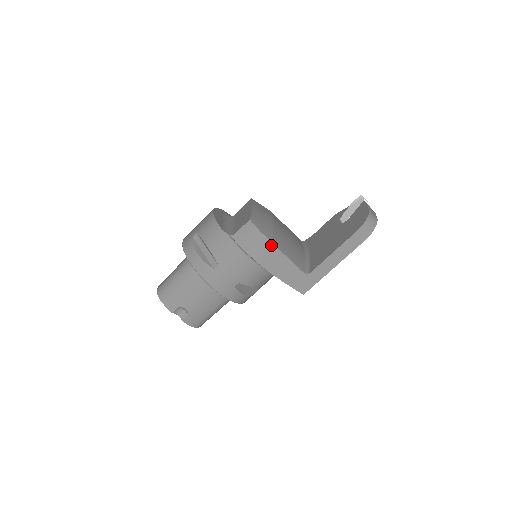
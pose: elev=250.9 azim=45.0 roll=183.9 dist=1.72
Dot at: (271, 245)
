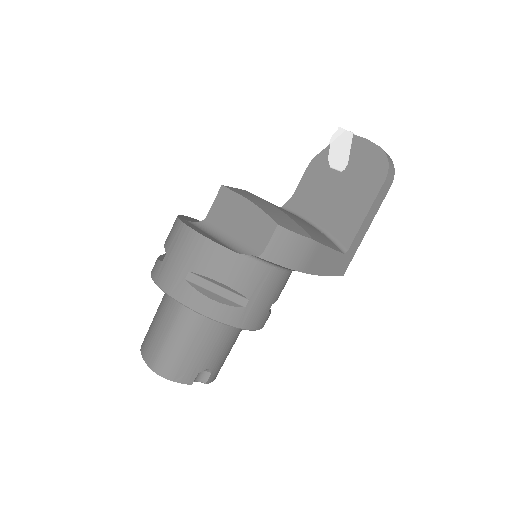
Dot at: (313, 244)
